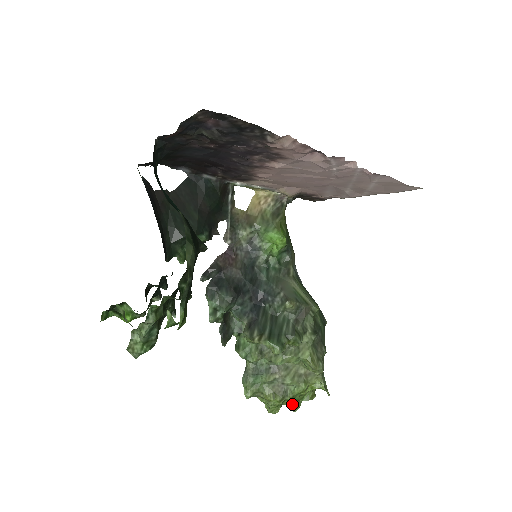
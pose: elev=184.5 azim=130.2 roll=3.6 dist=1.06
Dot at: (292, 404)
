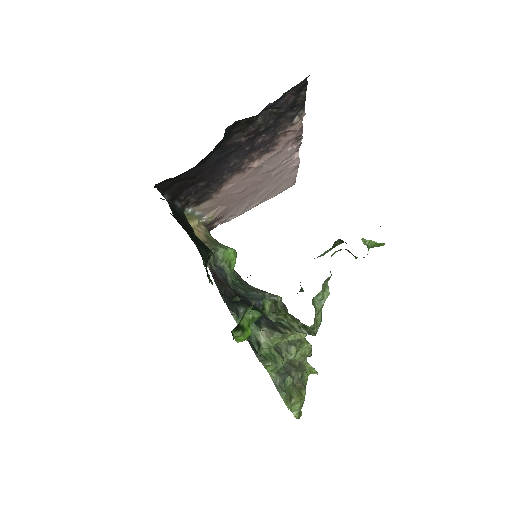
Dot at: occluded
